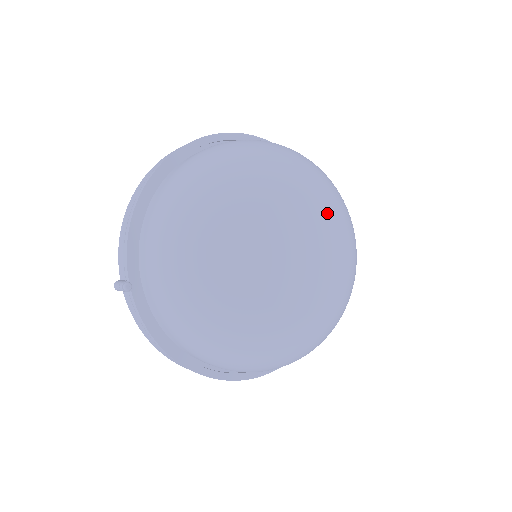
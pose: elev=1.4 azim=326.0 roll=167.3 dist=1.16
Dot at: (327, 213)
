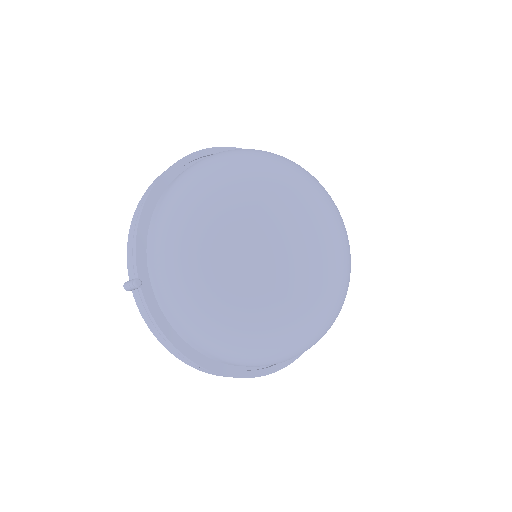
Dot at: (319, 208)
